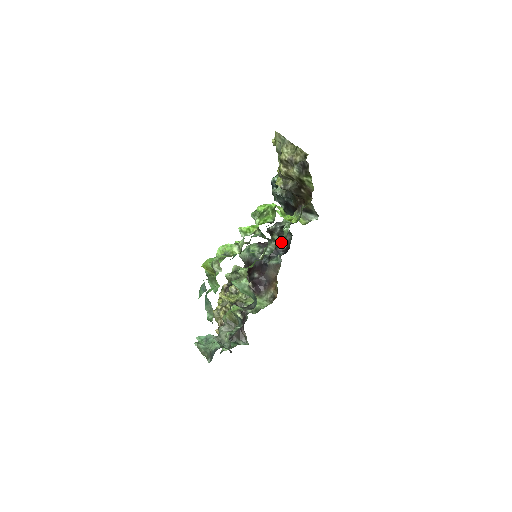
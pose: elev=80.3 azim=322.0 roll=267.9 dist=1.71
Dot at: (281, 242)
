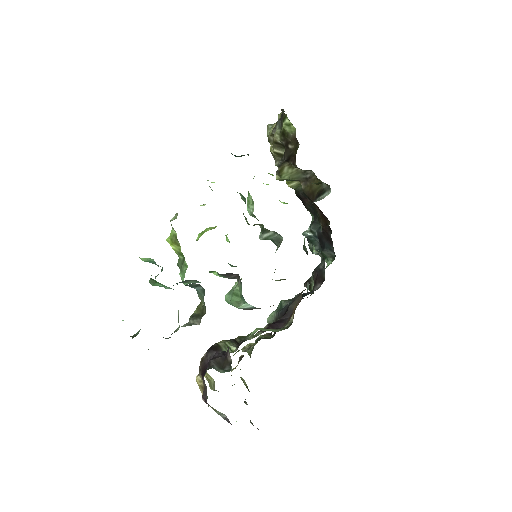
Dot at: (316, 279)
